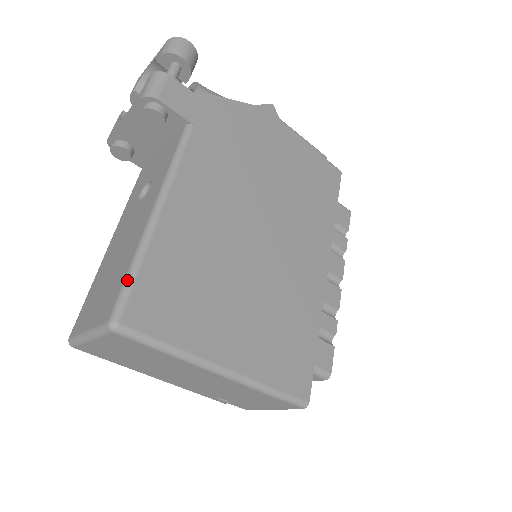
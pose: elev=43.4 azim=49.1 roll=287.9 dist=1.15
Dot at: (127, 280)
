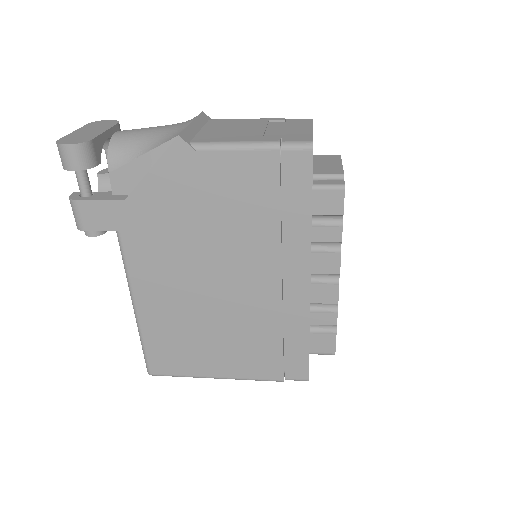
Dot at: (143, 352)
